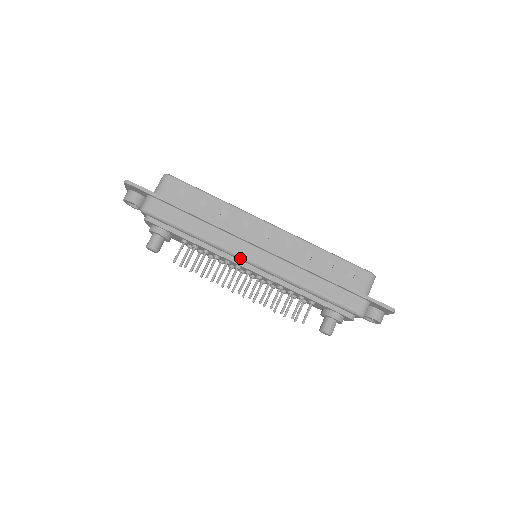
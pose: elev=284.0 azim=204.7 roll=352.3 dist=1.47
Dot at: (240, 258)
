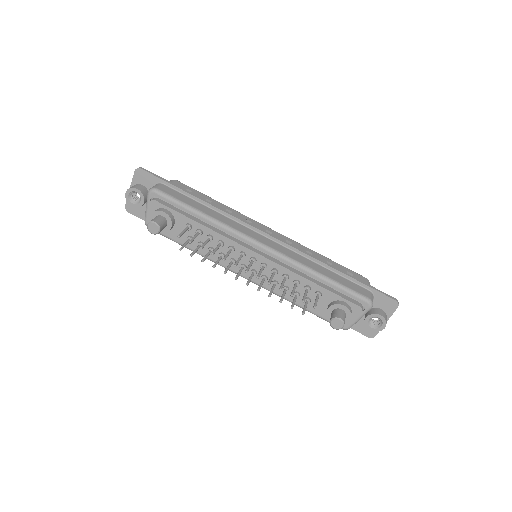
Dot at: (248, 239)
